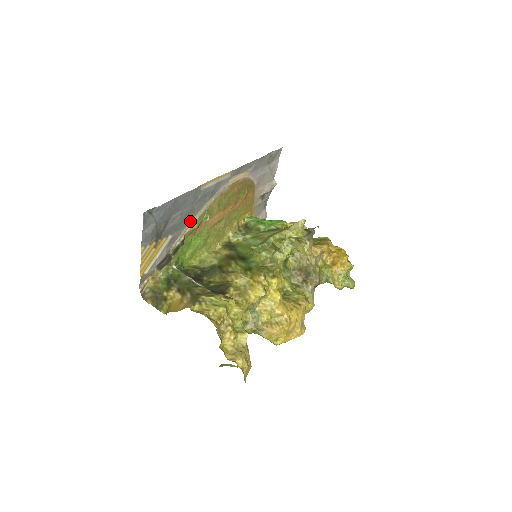
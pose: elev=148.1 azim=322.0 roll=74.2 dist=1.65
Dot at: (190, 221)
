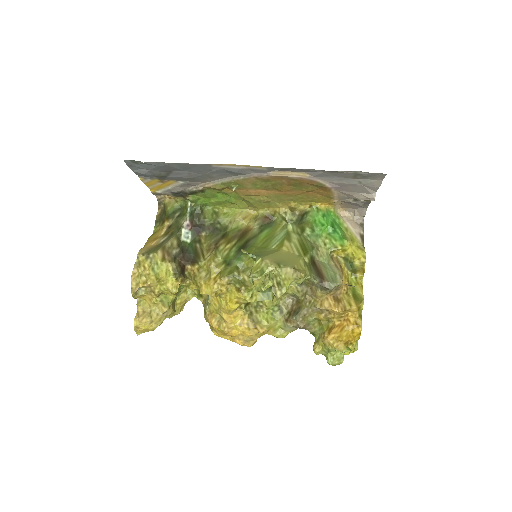
Dot at: (210, 180)
